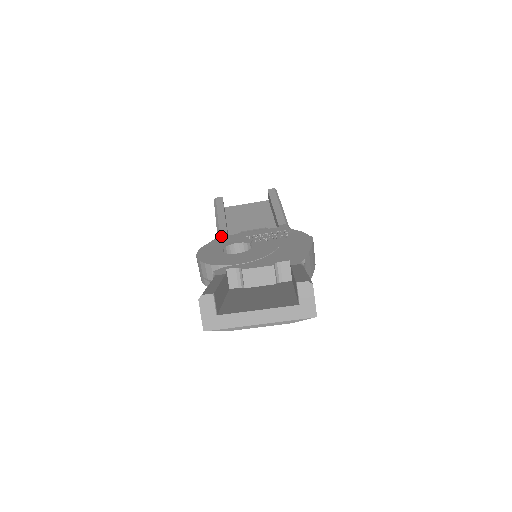
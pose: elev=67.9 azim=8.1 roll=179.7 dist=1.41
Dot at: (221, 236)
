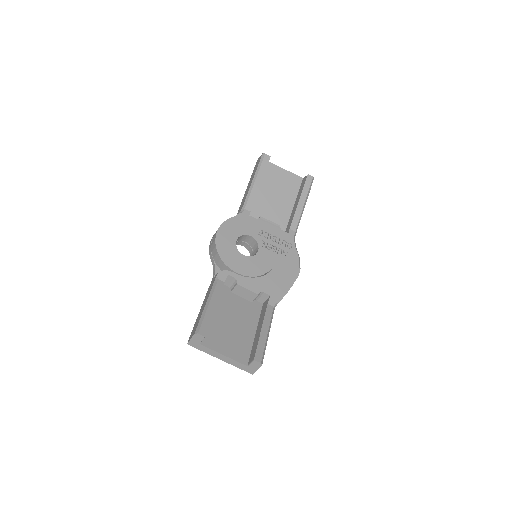
Dot at: (245, 213)
